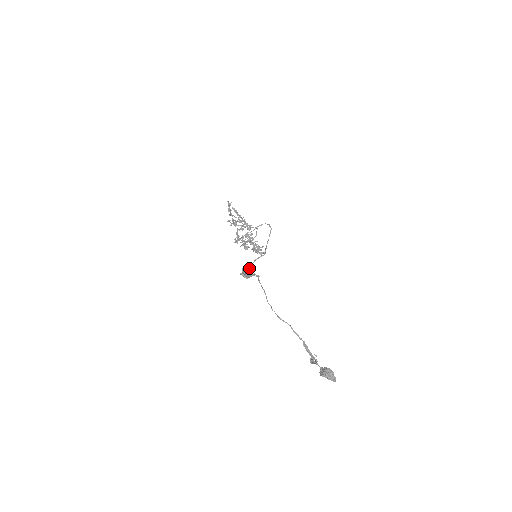
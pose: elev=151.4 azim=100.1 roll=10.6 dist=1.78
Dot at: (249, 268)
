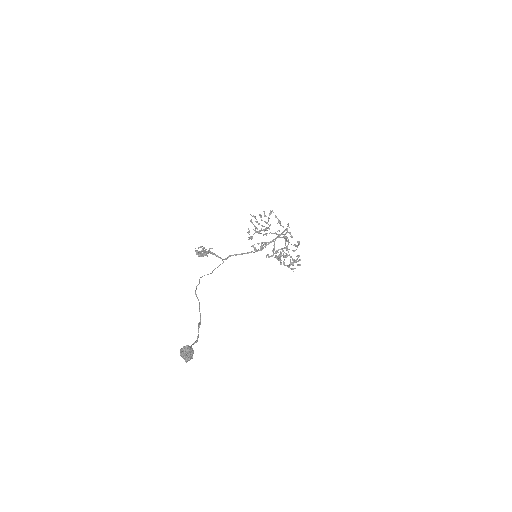
Dot at: (209, 249)
